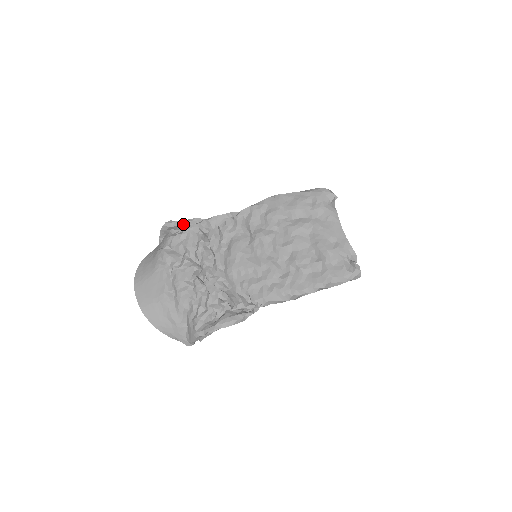
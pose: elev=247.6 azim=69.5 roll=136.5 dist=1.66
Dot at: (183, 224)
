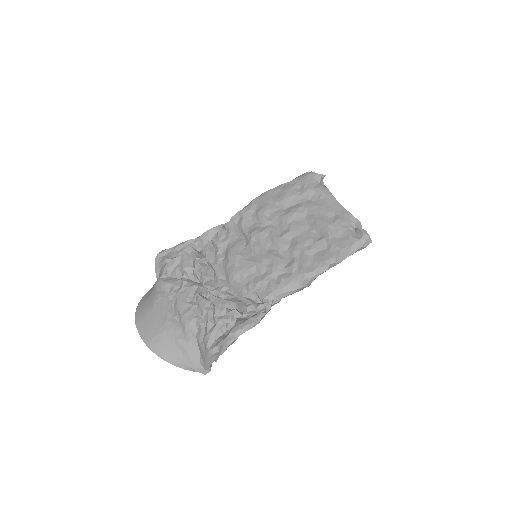
Dot at: (175, 249)
